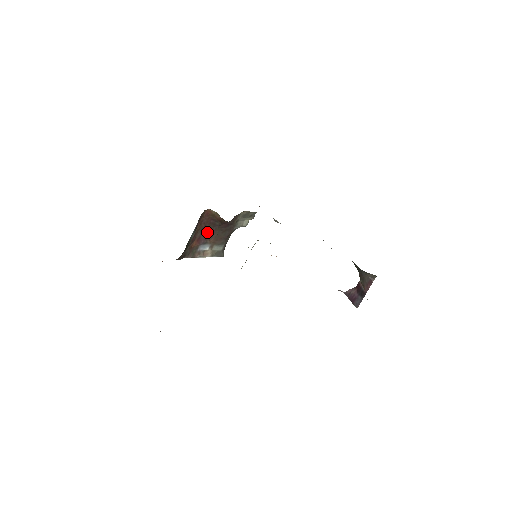
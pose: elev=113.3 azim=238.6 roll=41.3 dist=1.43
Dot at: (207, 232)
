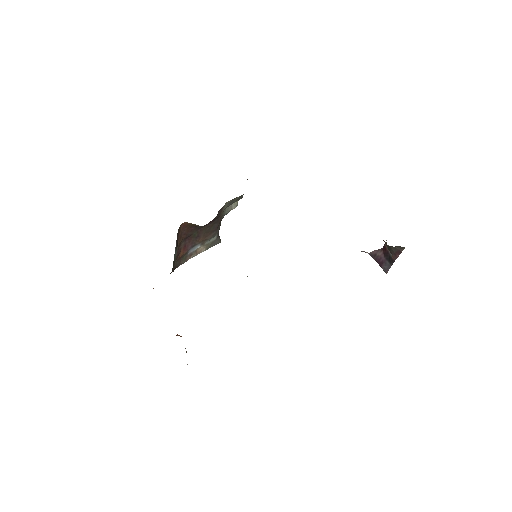
Dot at: (192, 237)
